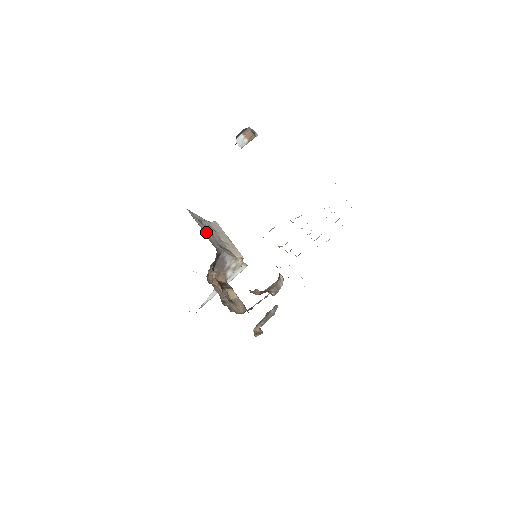
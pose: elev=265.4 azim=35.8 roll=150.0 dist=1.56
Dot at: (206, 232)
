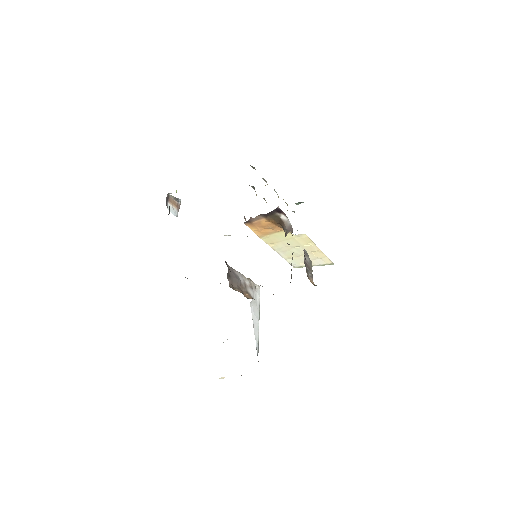
Dot at: occluded
